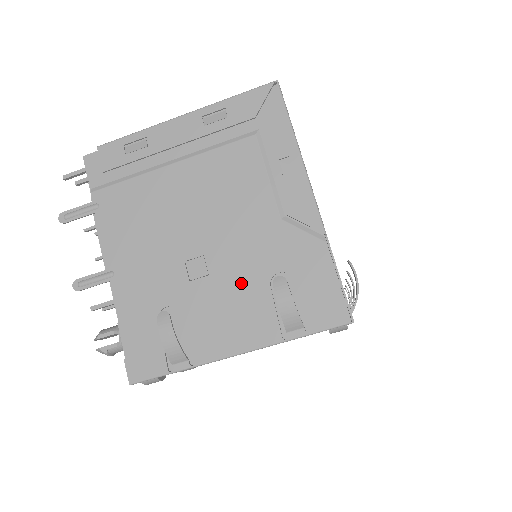
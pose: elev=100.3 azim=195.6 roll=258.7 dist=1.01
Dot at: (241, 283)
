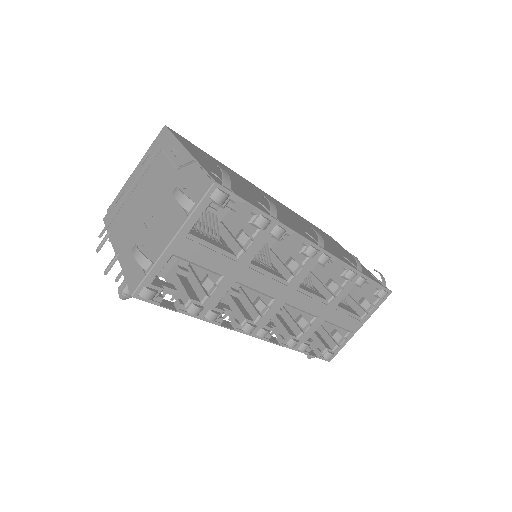
Dot at: (167, 210)
